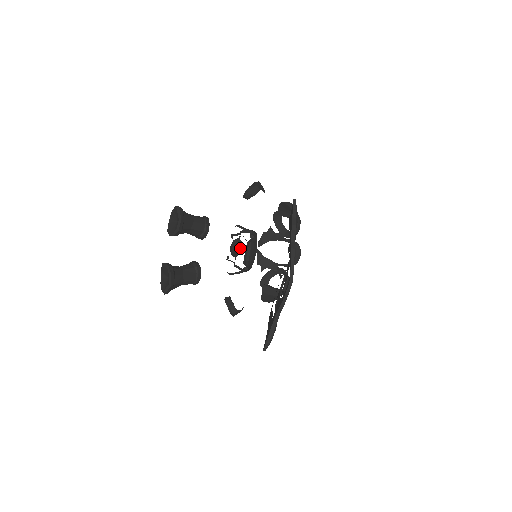
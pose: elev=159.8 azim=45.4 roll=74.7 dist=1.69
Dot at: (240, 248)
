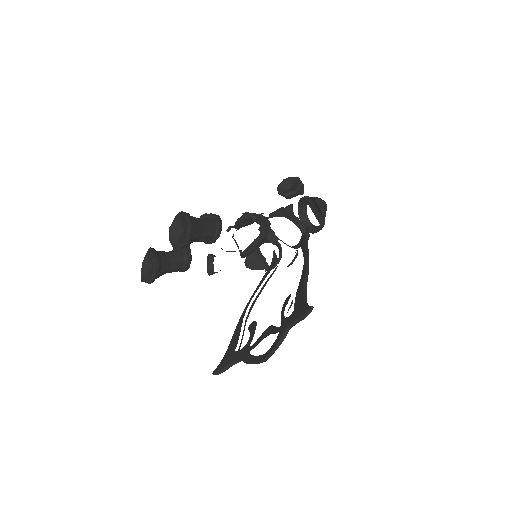
Dot at: (247, 222)
